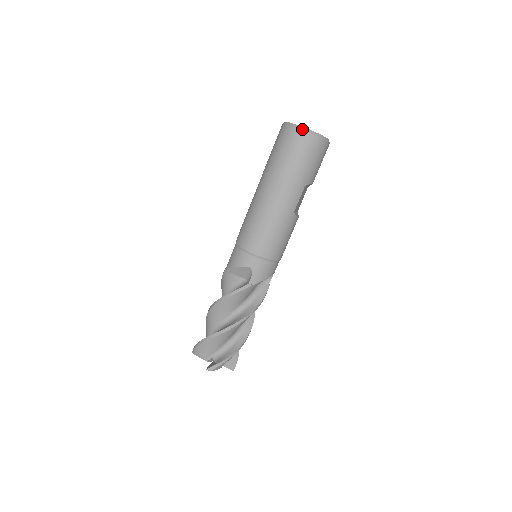
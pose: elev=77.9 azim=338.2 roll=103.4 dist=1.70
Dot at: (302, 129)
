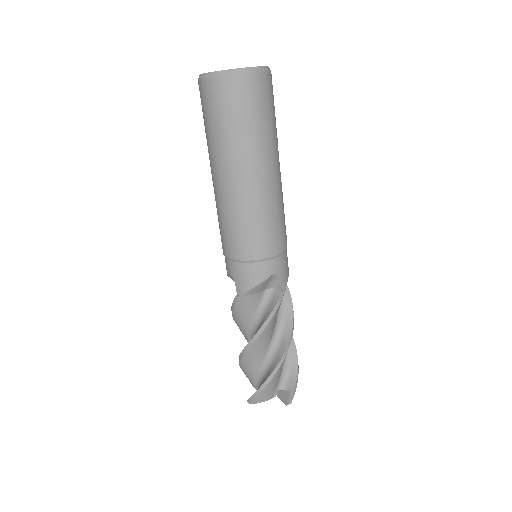
Dot at: (249, 71)
